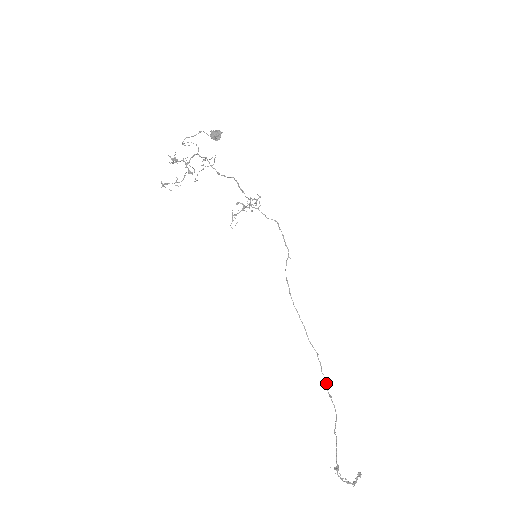
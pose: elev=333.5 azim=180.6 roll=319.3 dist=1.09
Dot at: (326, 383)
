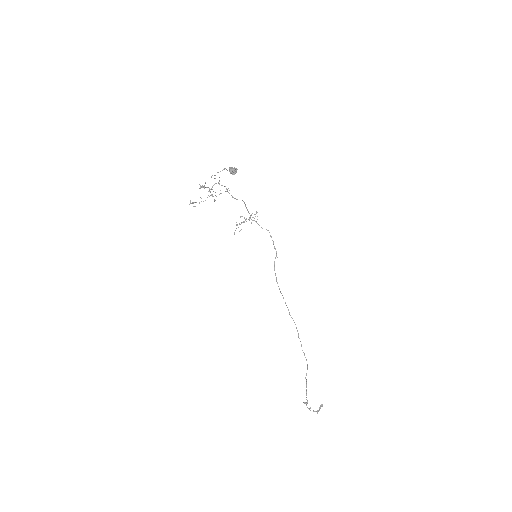
Dot at: (301, 344)
